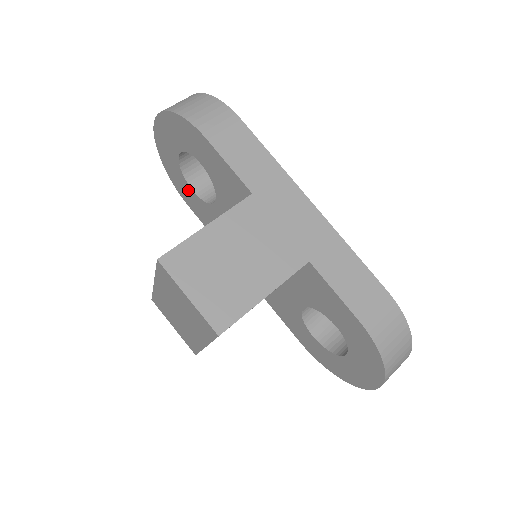
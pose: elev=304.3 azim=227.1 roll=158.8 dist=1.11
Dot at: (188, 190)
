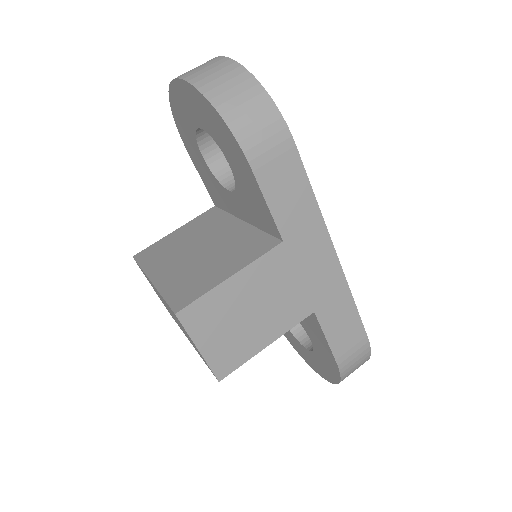
Dot at: (195, 149)
